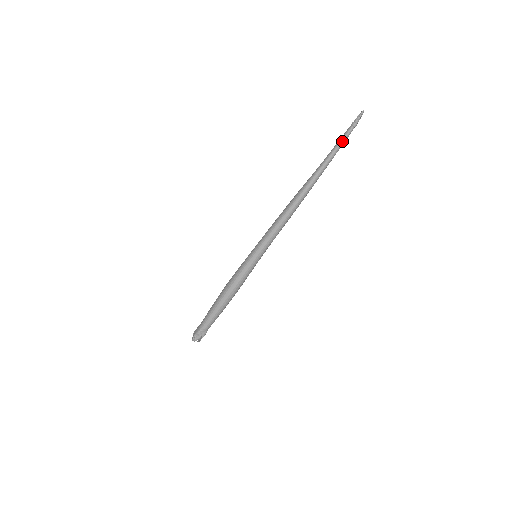
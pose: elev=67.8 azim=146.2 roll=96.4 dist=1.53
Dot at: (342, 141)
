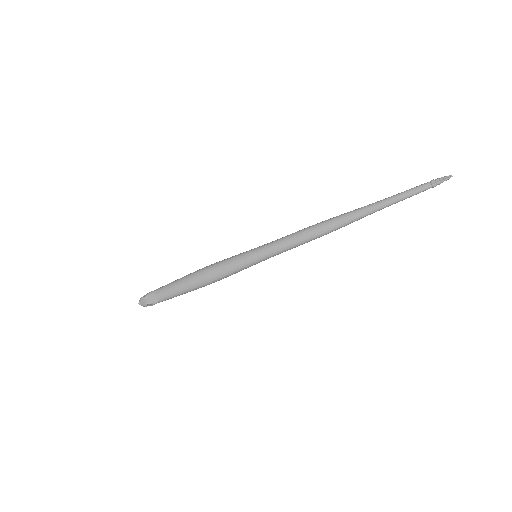
Dot at: occluded
